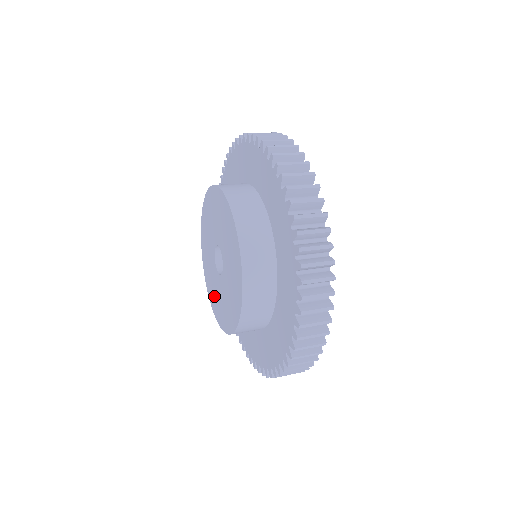
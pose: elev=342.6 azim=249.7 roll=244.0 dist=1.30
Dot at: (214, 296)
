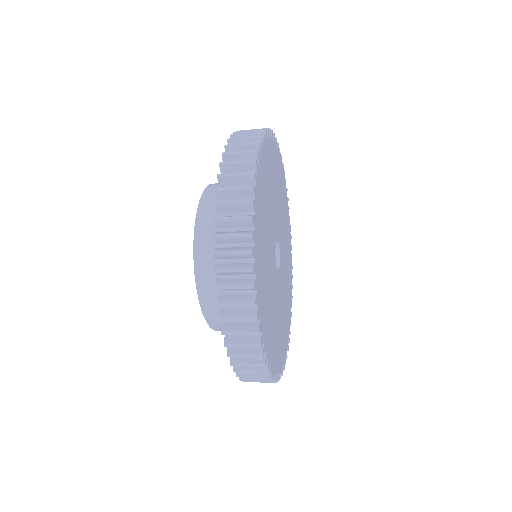
Dot at: occluded
